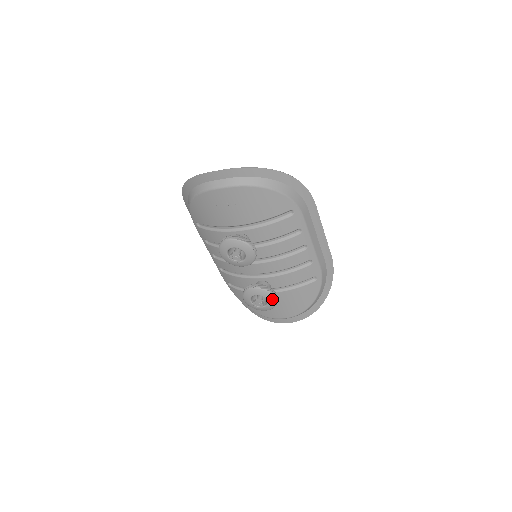
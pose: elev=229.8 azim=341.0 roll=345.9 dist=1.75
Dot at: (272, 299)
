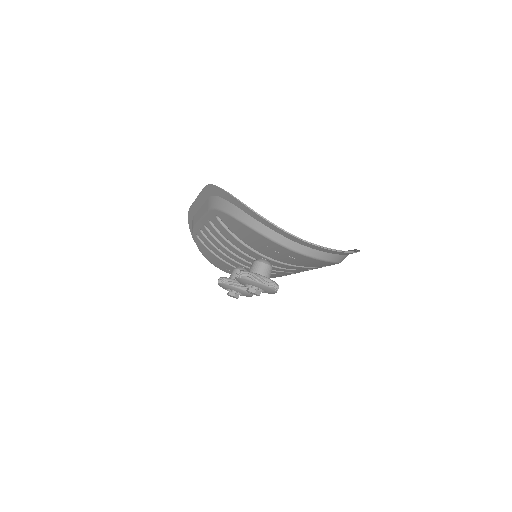
Dot at: (249, 296)
